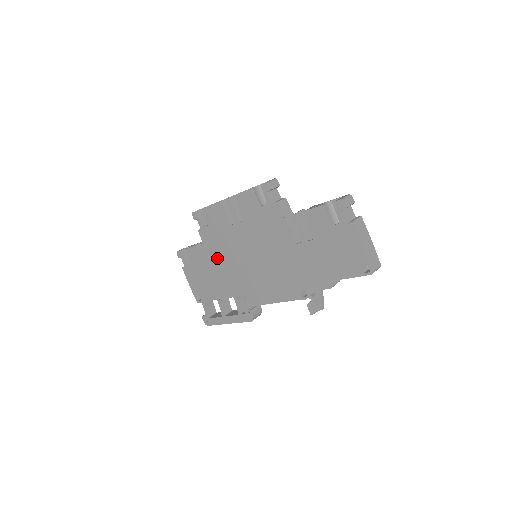
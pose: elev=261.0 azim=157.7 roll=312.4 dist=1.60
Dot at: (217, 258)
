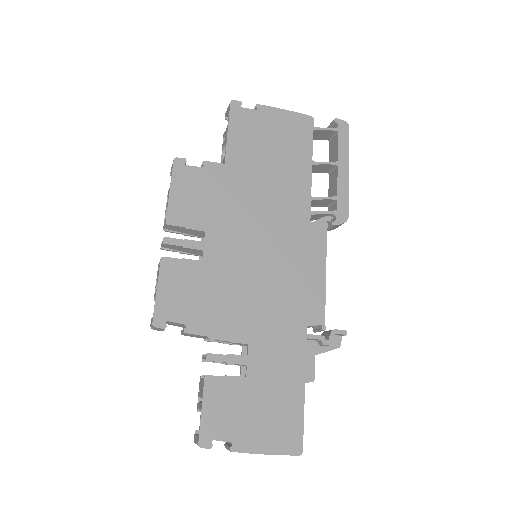
Dot at: occluded
